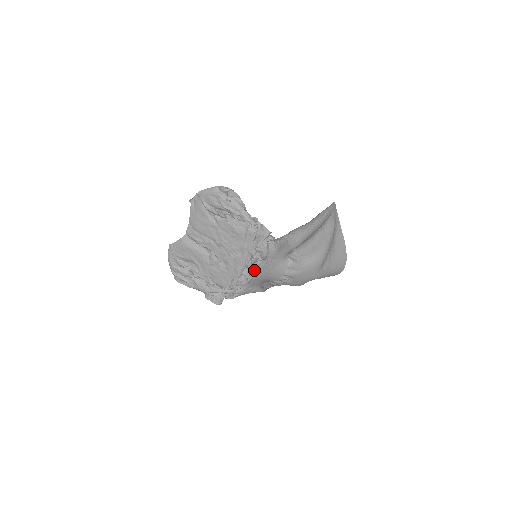
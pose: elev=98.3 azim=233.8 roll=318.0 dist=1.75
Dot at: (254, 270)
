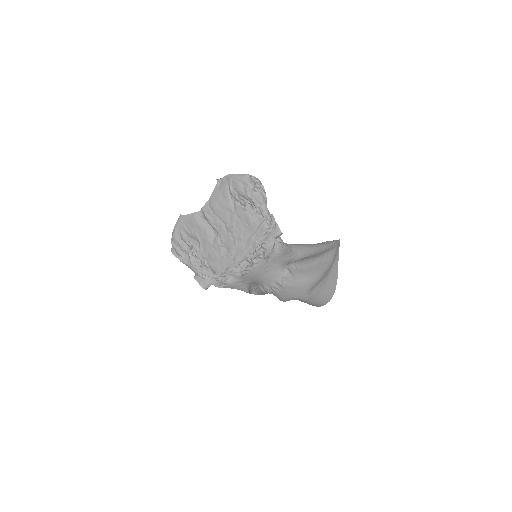
Dot at: (252, 265)
